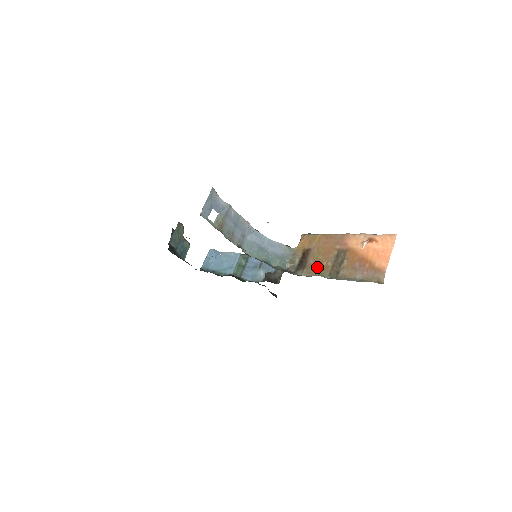
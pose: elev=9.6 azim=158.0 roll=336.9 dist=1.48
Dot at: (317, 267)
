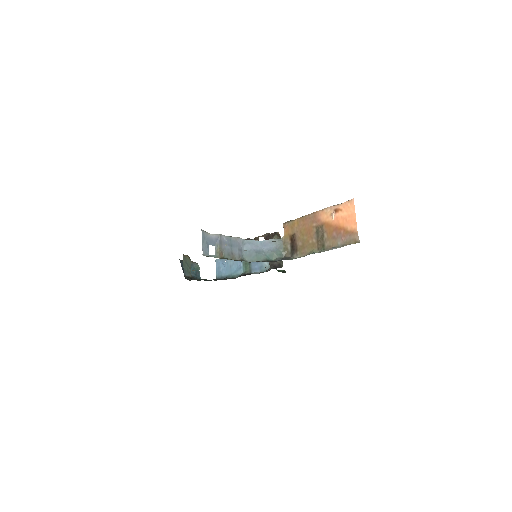
Dot at: (306, 247)
